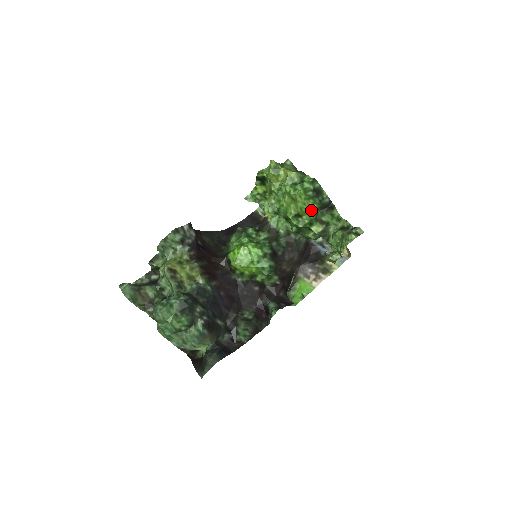
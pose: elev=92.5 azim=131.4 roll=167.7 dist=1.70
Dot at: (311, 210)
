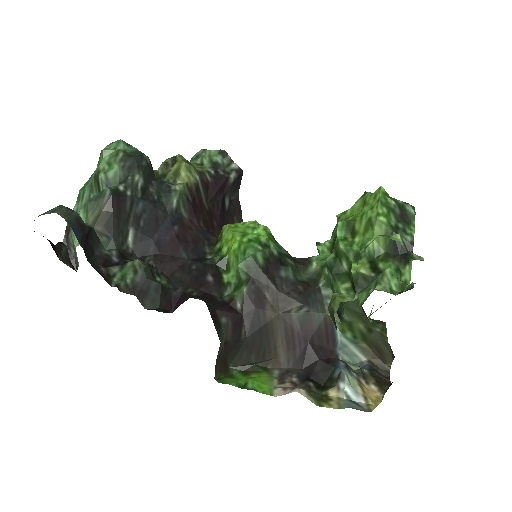
Dot at: (374, 225)
